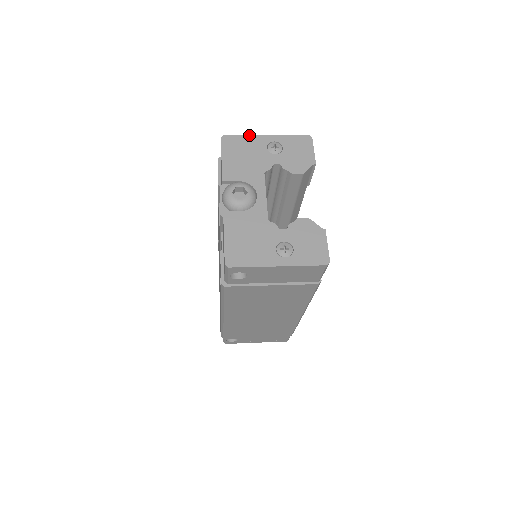
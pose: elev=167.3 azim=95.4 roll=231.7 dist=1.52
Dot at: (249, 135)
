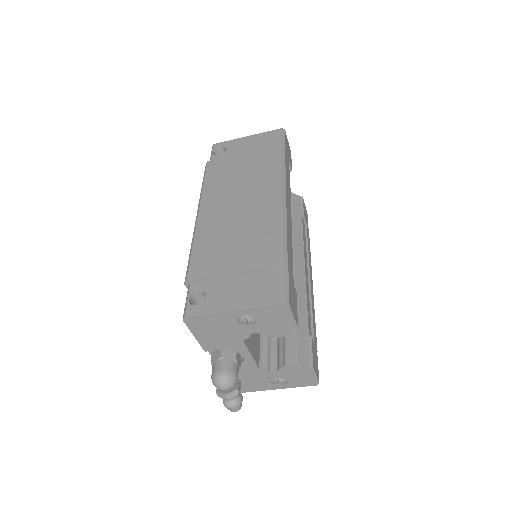
Dot at: occluded
